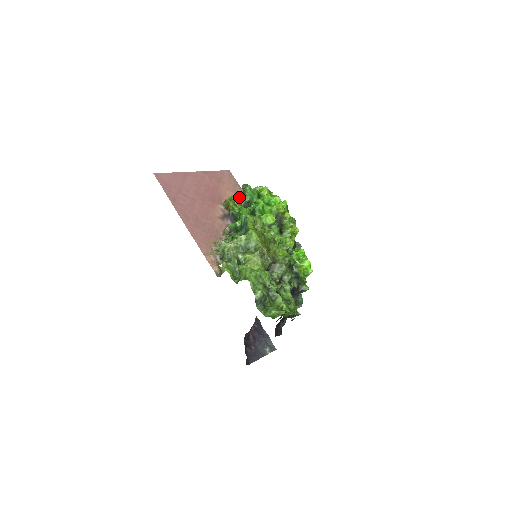
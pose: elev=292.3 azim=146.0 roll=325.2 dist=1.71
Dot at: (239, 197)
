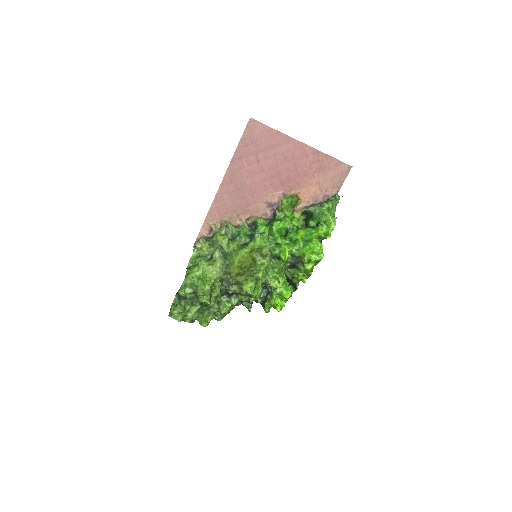
Dot at: (320, 199)
